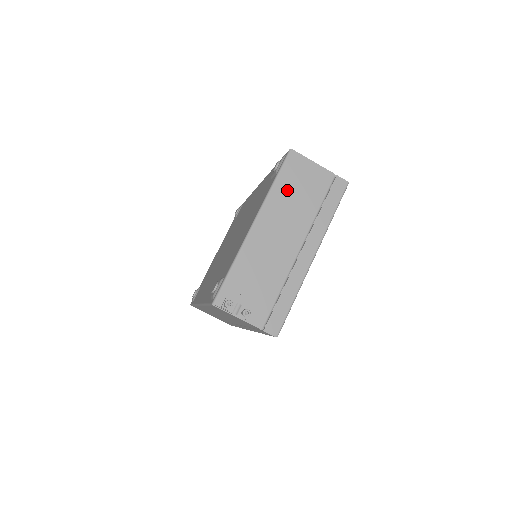
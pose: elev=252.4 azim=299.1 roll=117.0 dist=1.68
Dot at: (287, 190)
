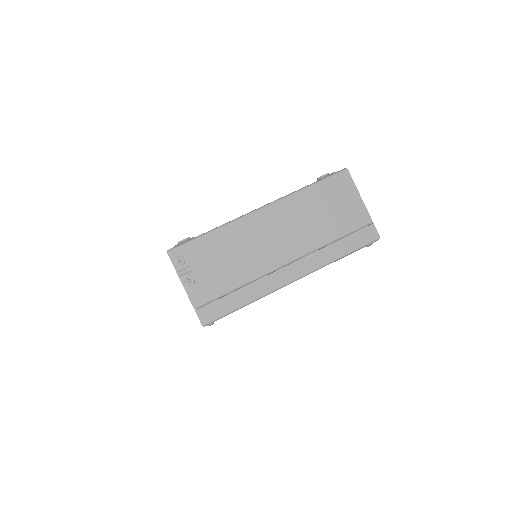
Dot at: (315, 202)
